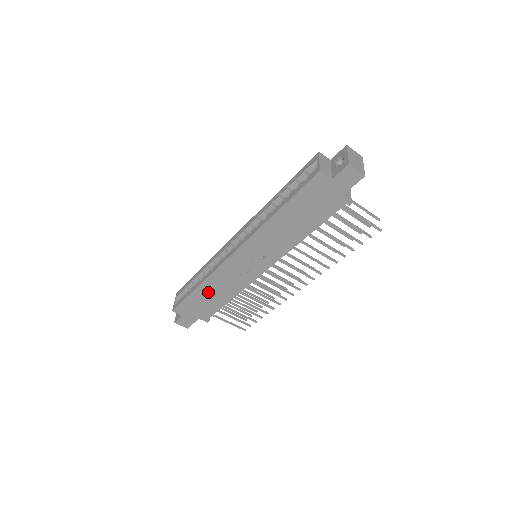
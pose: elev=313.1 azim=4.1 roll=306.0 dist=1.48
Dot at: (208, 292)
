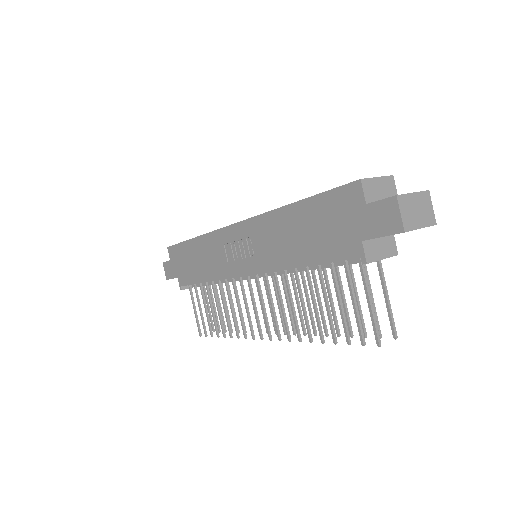
Dot at: (197, 253)
